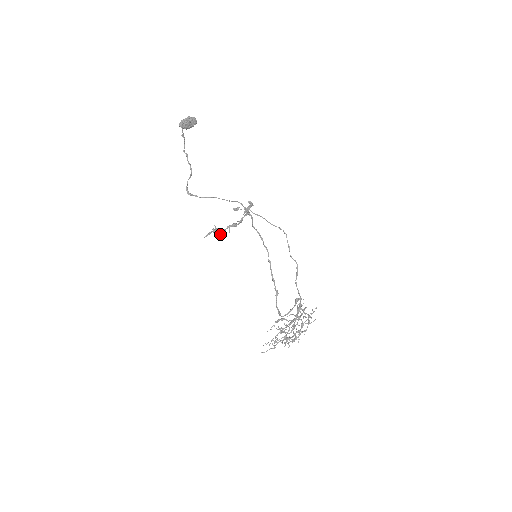
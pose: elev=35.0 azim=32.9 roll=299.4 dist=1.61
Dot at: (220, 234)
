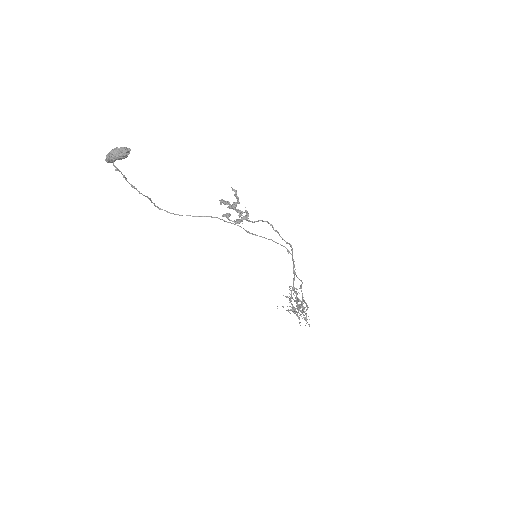
Dot at: (234, 204)
